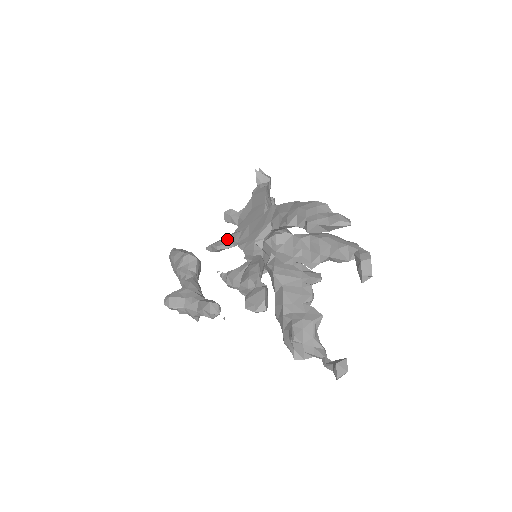
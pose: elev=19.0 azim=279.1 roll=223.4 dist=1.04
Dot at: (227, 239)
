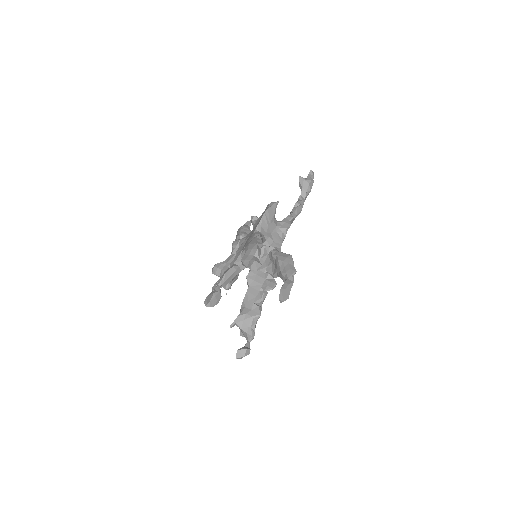
Dot at: (240, 241)
